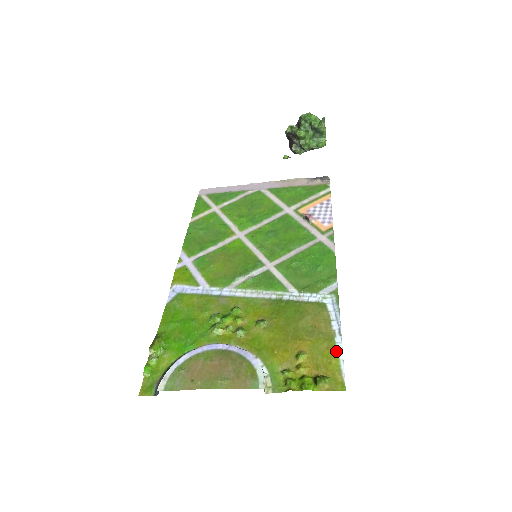
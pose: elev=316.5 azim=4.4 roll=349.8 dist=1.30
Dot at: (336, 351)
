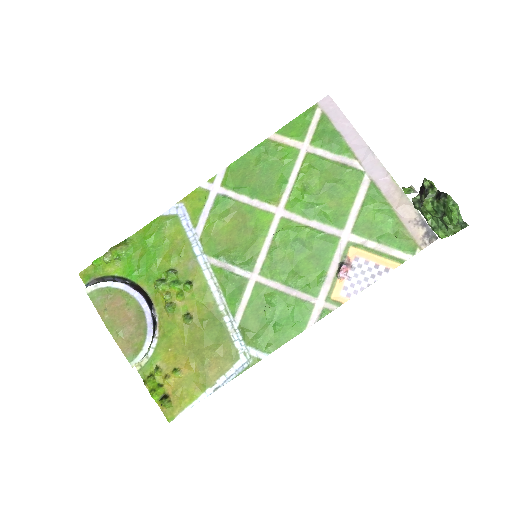
Dot at: (197, 397)
